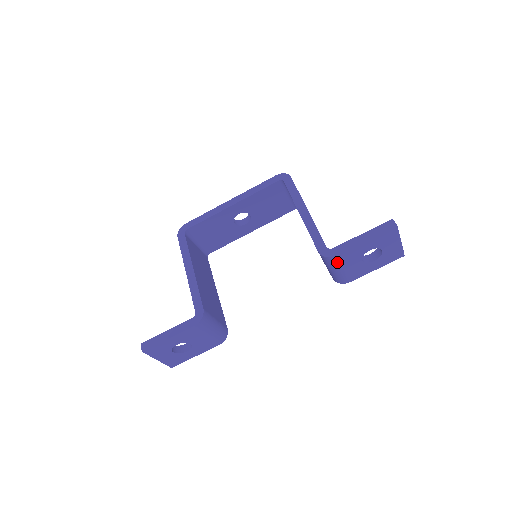
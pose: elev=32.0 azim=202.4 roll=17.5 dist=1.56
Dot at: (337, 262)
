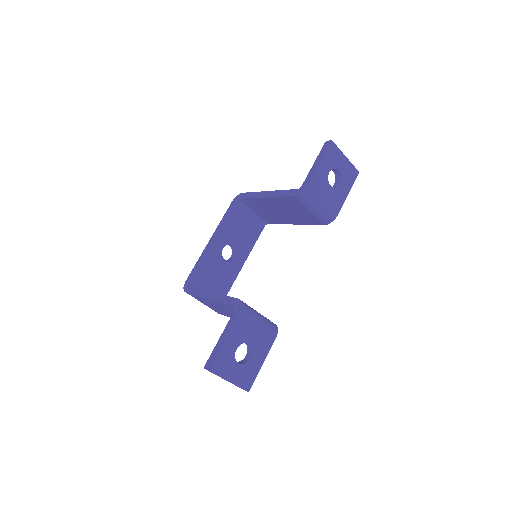
Dot at: (313, 193)
